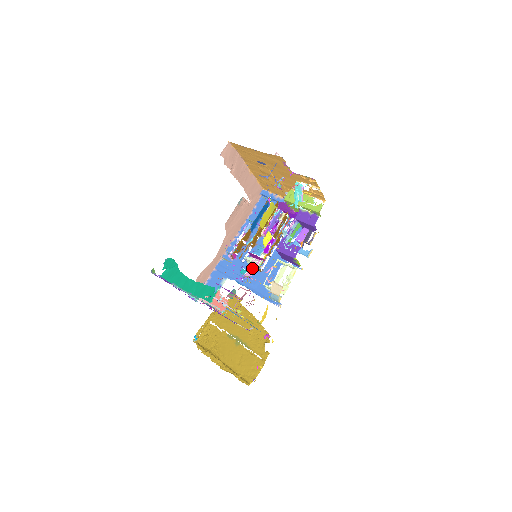
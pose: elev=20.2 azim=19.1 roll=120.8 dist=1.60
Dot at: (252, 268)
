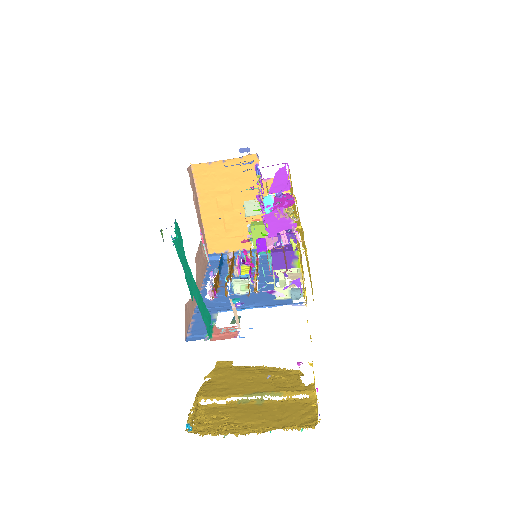
Dot at: (271, 238)
